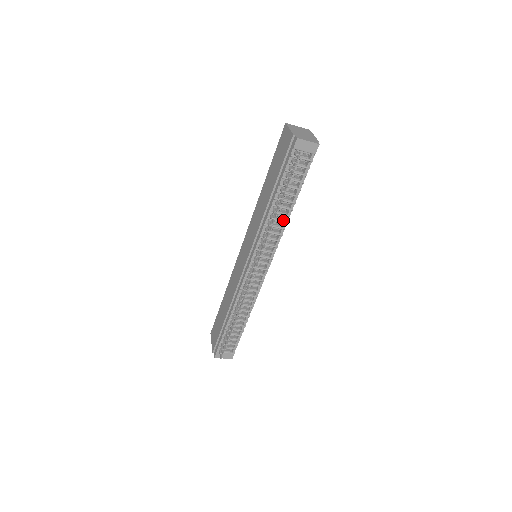
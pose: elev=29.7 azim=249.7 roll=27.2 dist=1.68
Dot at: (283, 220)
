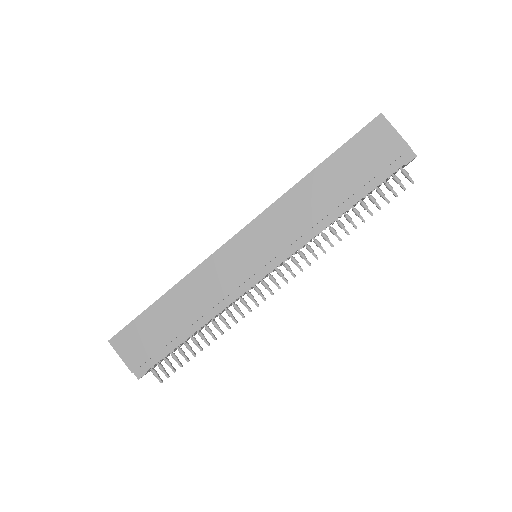
Dot at: occluded
